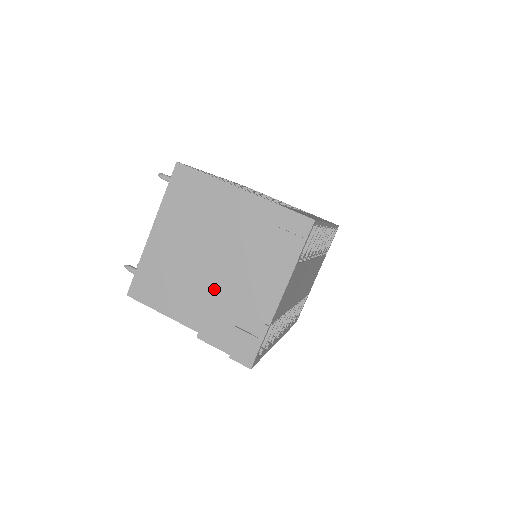
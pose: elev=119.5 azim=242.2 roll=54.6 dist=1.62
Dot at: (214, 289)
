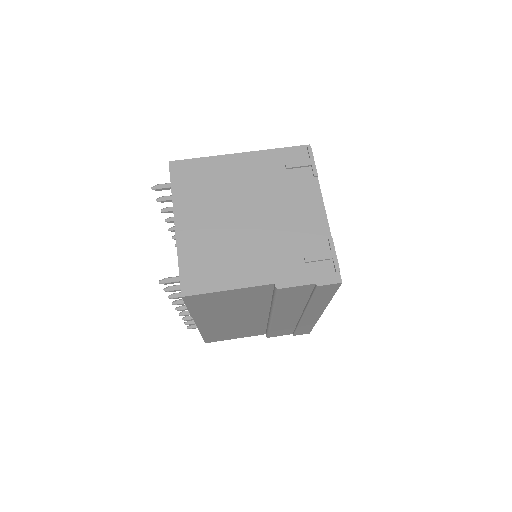
Dot at: (265, 238)
